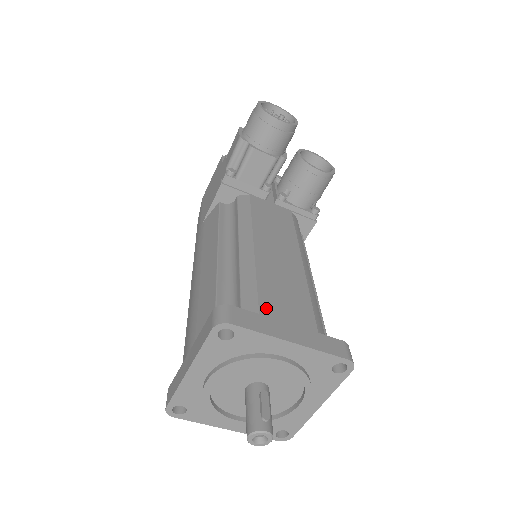
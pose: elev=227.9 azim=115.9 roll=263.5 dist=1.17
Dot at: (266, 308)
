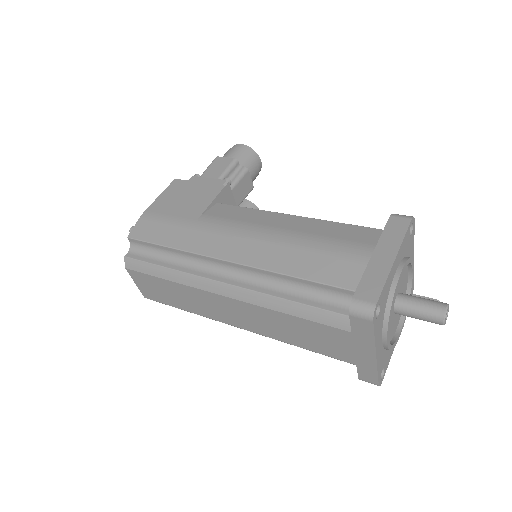
Dot at: occluded
